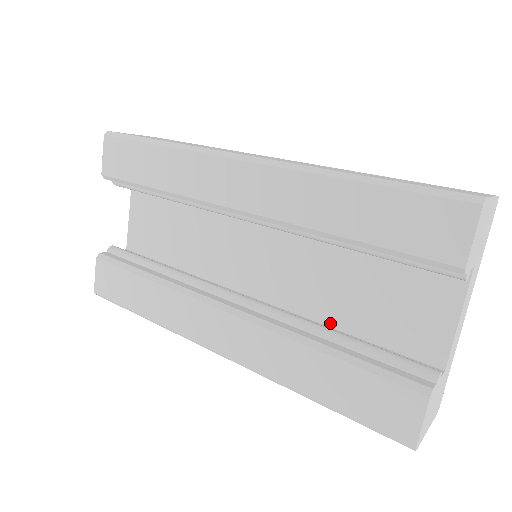
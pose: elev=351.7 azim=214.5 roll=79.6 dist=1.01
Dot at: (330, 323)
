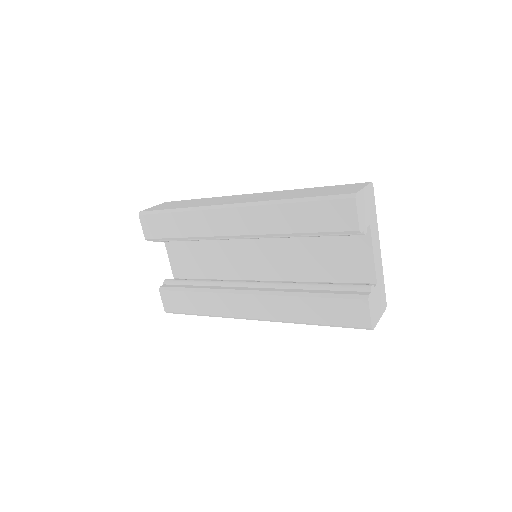
Dot at: (311, 280)
